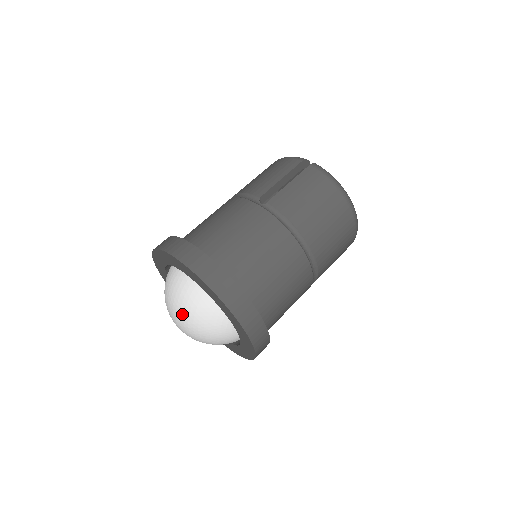
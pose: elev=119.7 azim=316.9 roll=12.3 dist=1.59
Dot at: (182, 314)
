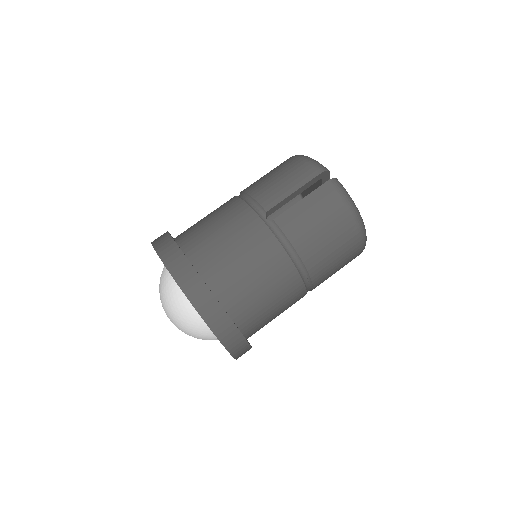
Dot at: (172, 315)
